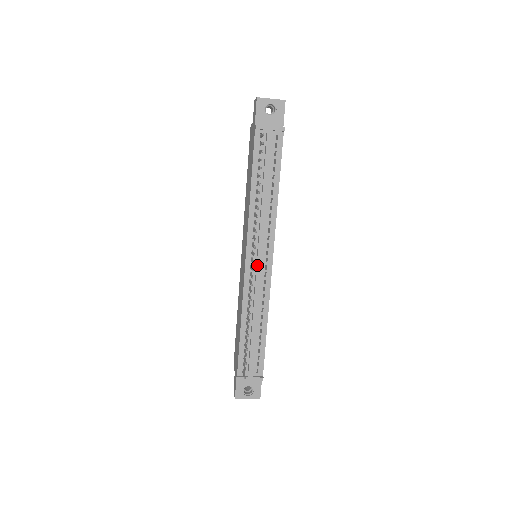
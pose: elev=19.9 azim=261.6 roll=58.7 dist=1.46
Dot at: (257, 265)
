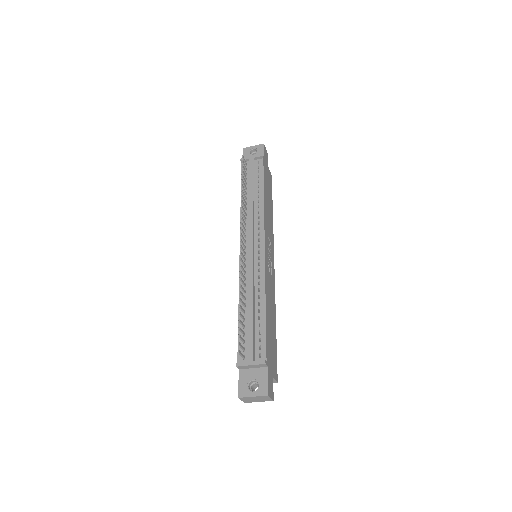
Dot at: (249, 249)
